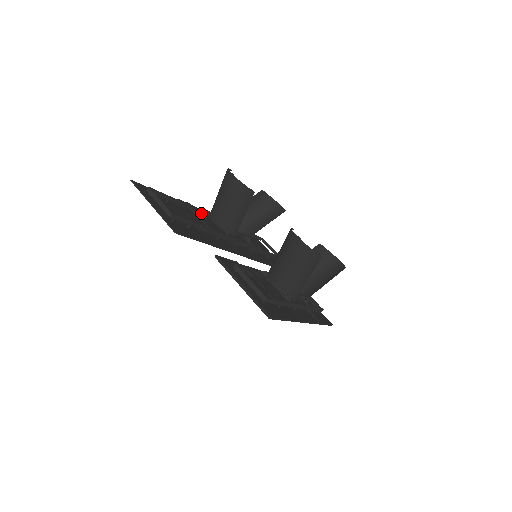
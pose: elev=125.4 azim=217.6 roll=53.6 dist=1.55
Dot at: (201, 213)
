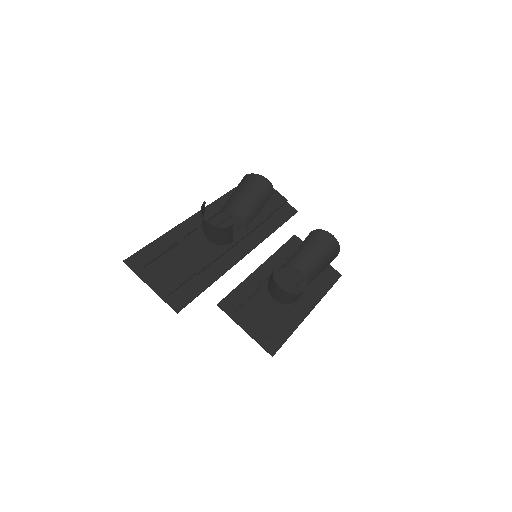
Dot at: (195, 229)
